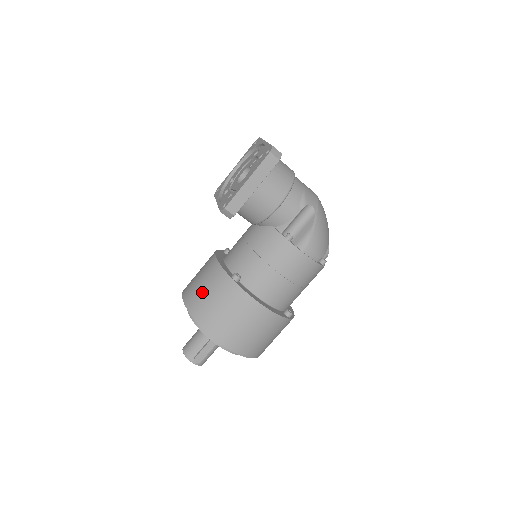
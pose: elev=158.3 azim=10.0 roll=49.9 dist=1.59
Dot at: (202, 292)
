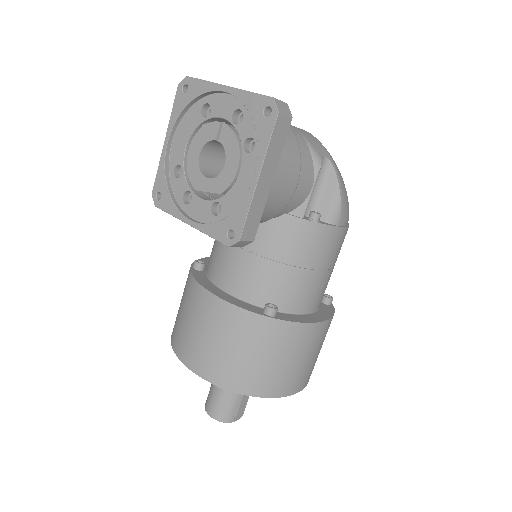
Dot at: (229, 355)
